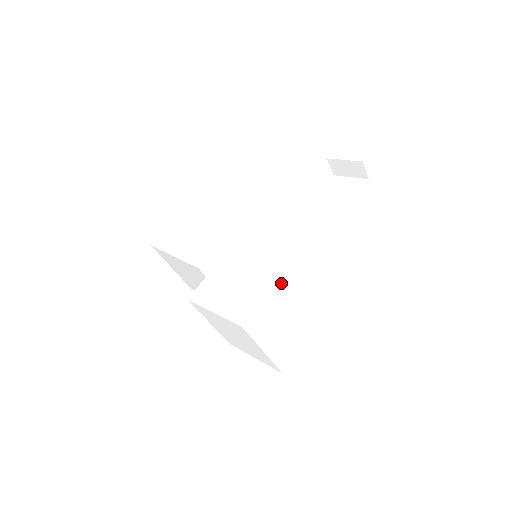
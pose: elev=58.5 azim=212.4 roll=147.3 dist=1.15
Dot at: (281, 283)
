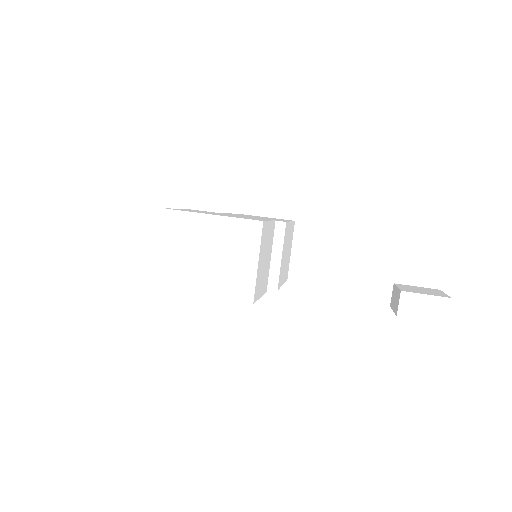
Dot at: (210, 220)
